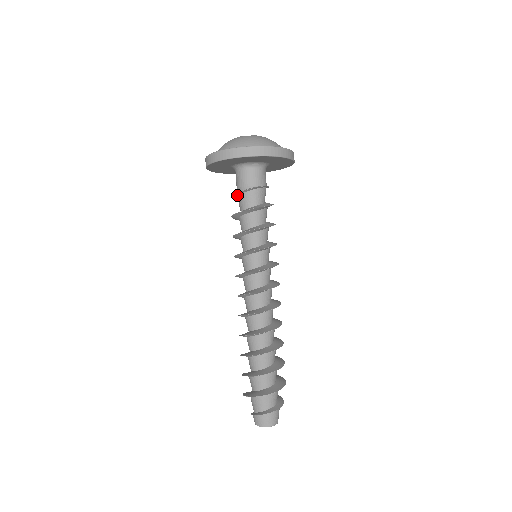
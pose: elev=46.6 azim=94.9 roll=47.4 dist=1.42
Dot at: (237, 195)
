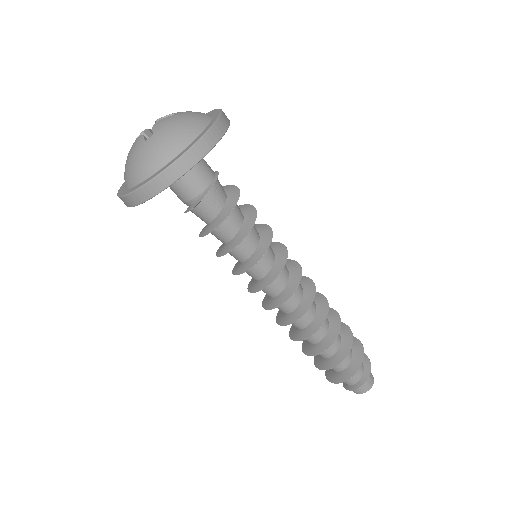
Dot at: (188, 211)
